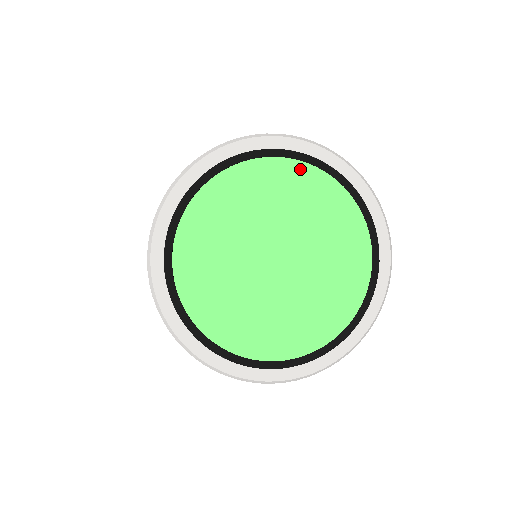
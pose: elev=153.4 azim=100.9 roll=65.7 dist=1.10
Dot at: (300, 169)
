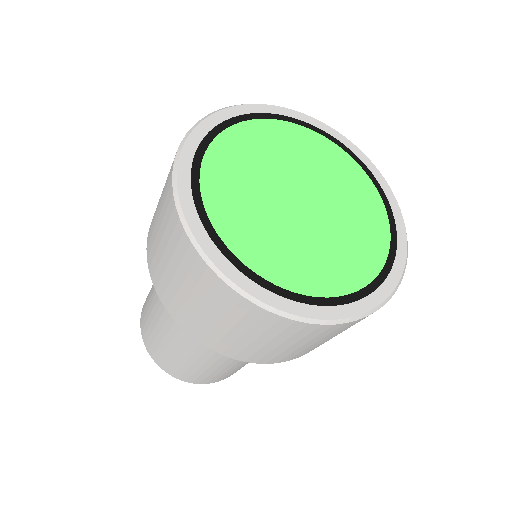
Dot at: (277, 125)
